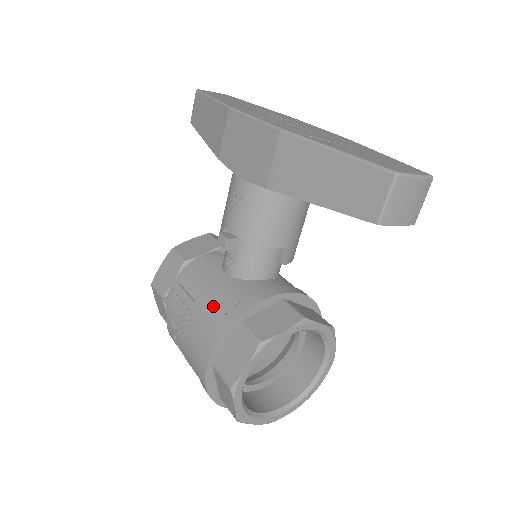
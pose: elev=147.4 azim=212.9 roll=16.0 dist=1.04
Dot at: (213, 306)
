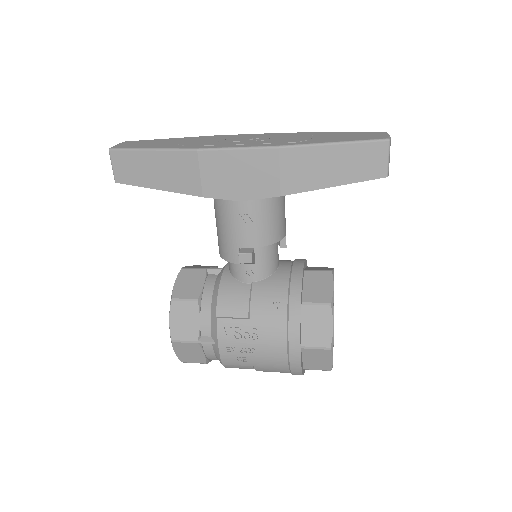
Dot at: (270, 309)
